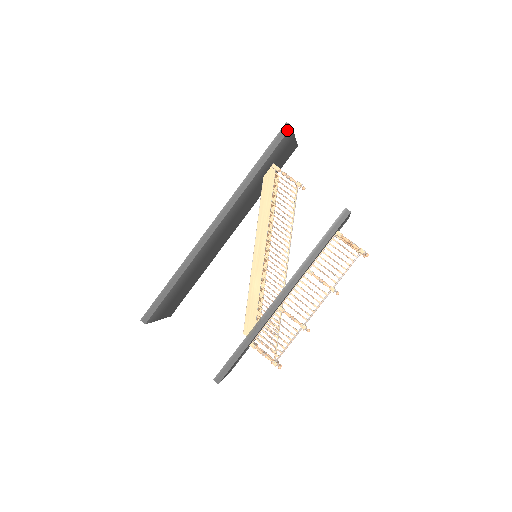
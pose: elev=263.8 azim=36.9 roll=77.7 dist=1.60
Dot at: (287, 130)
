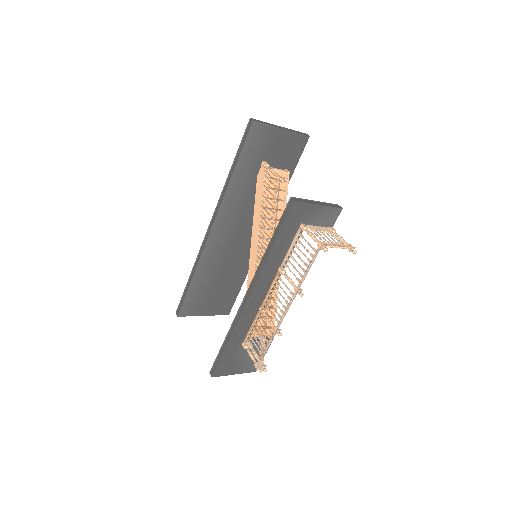
Dot at: (250, 126)
